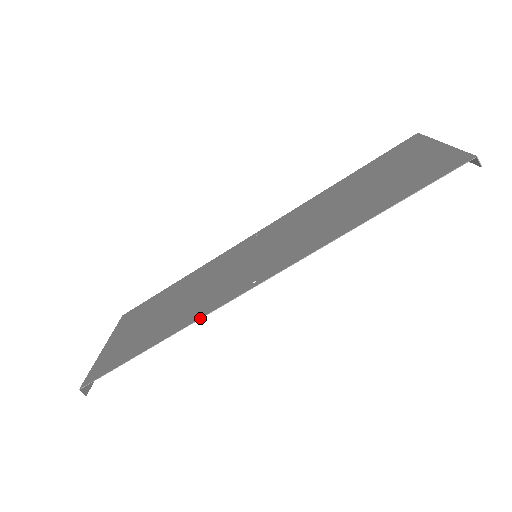
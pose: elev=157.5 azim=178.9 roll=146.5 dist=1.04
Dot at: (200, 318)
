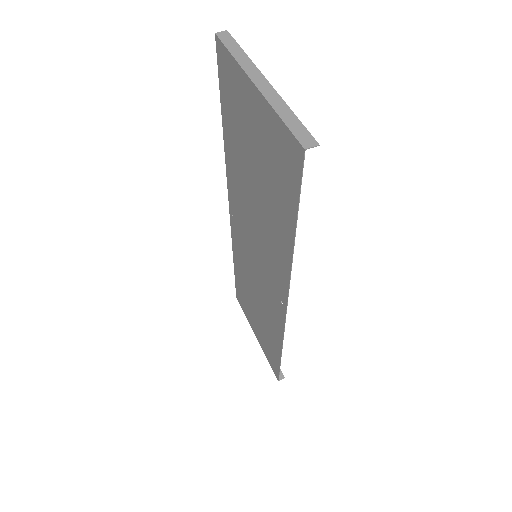
Dot at: (283, 336)
